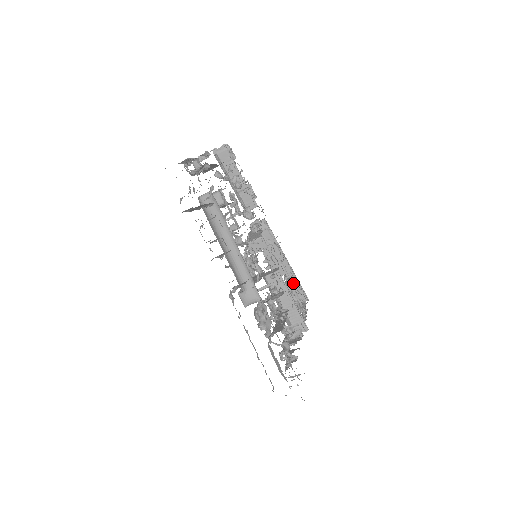
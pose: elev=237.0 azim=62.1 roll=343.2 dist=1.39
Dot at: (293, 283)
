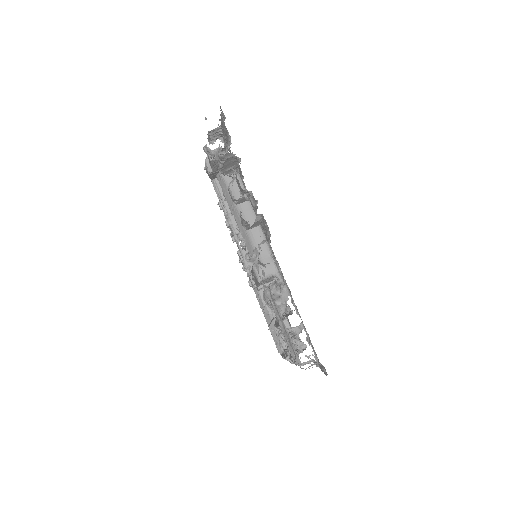
Dot at: occluded
